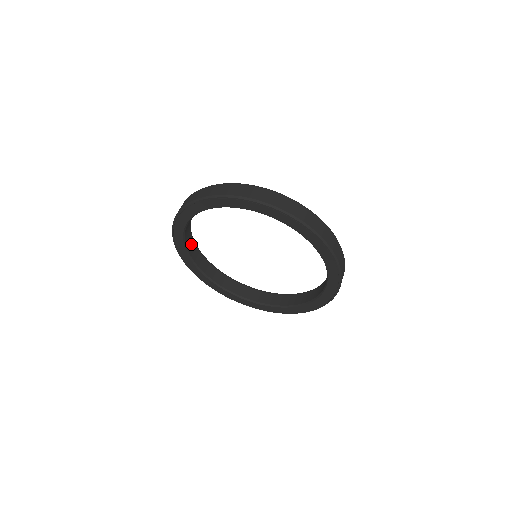
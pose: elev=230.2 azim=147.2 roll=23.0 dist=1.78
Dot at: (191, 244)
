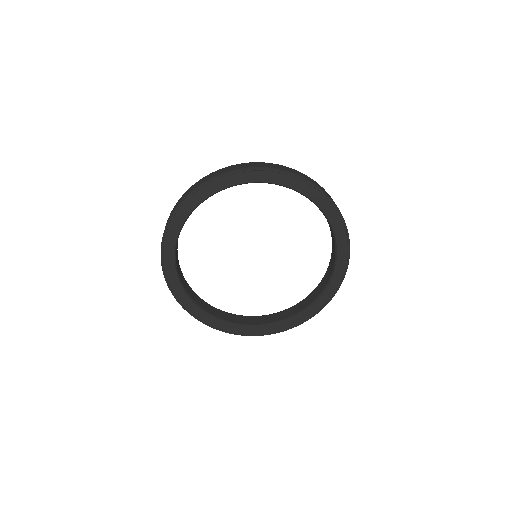
Dot at: occluded
